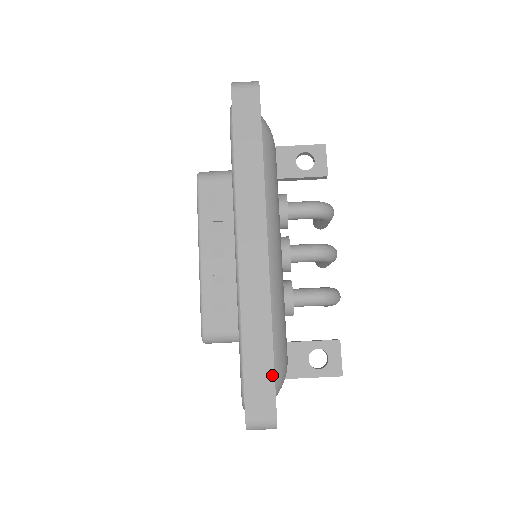
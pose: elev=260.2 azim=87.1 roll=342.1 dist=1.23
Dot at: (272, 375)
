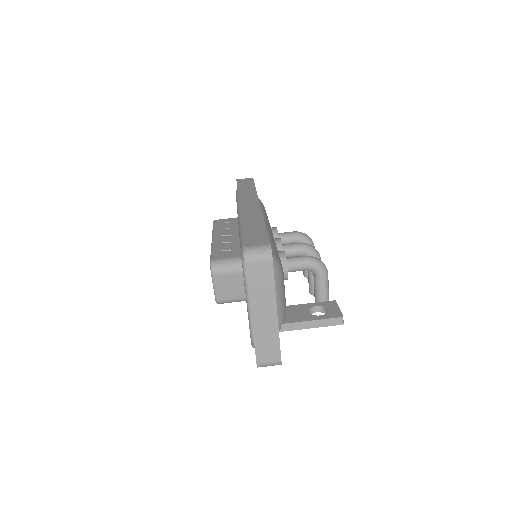
Dot at: (265, 232)
